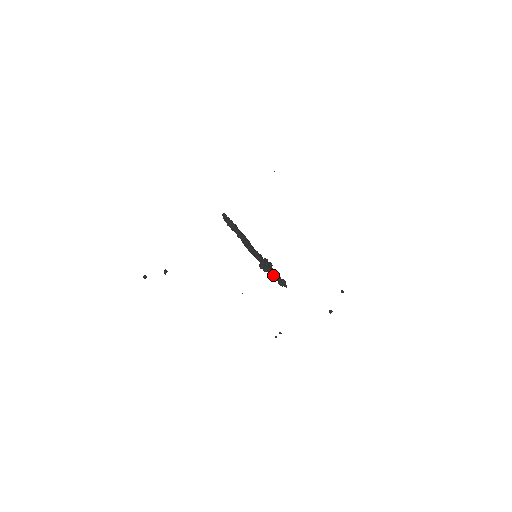
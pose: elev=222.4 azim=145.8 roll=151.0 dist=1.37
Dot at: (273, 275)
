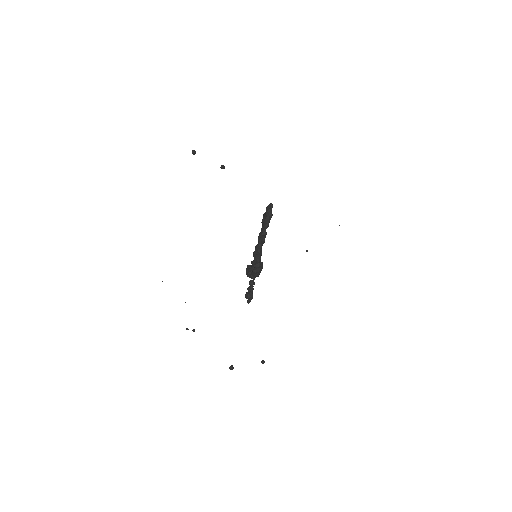
Dot at: (251, 282)
